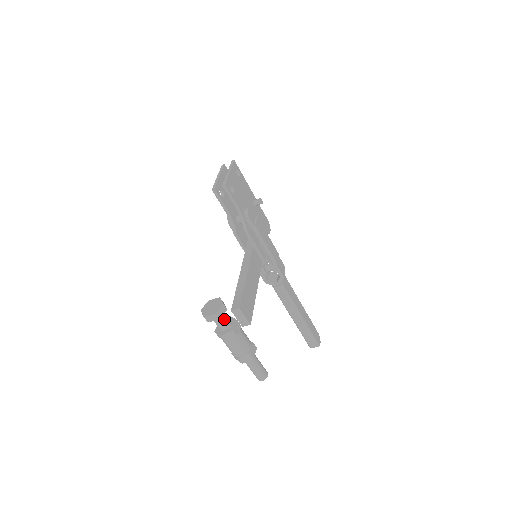
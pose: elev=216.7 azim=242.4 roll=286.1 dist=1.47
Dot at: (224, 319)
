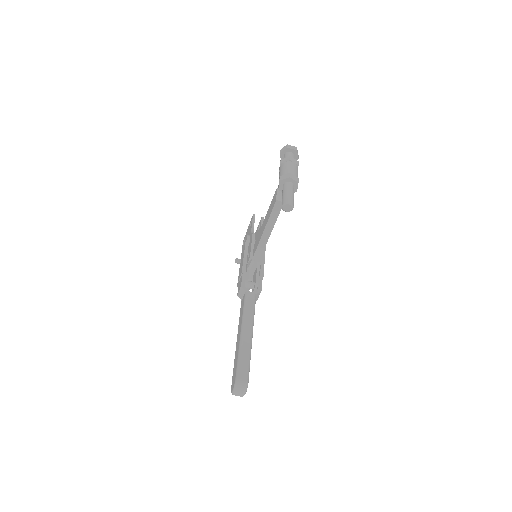
Dot at: occluded
